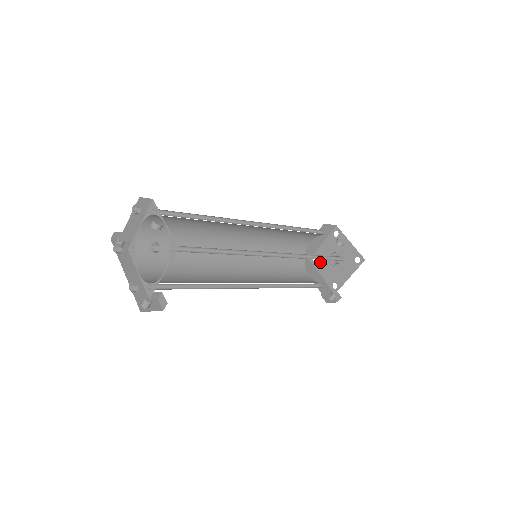
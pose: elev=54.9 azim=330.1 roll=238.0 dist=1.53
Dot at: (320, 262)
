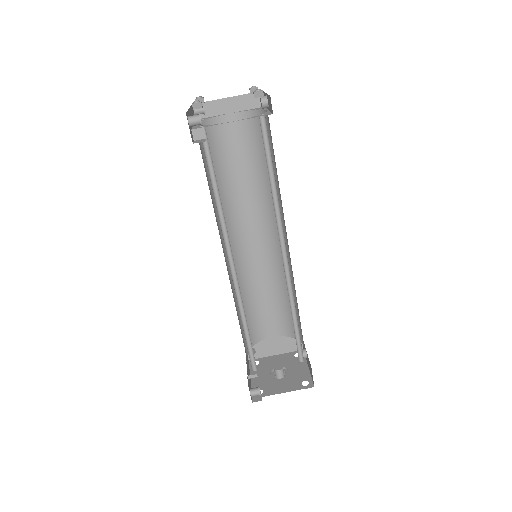
Dot at: (260, 367)
